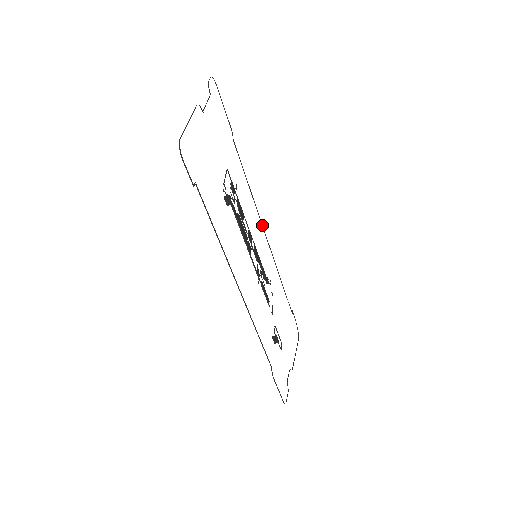
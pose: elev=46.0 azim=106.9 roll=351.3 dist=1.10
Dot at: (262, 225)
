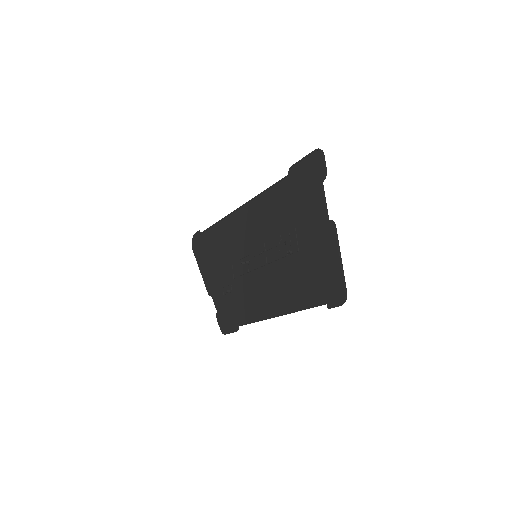
Dot at: (244, 205)
